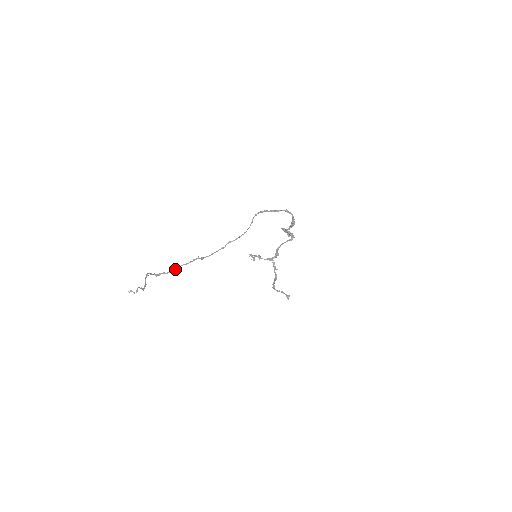
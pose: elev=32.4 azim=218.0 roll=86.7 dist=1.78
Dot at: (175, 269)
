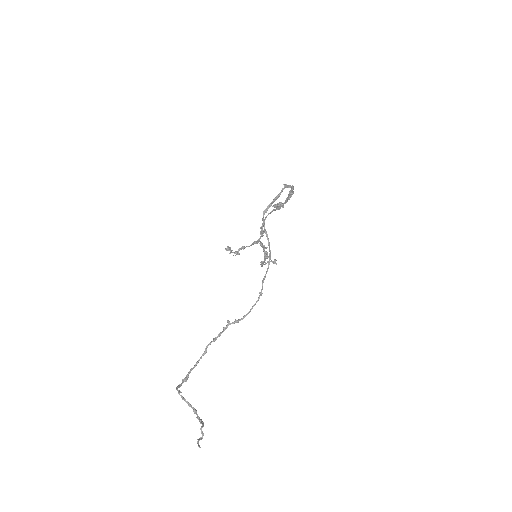
Dot at: (203, 355)
